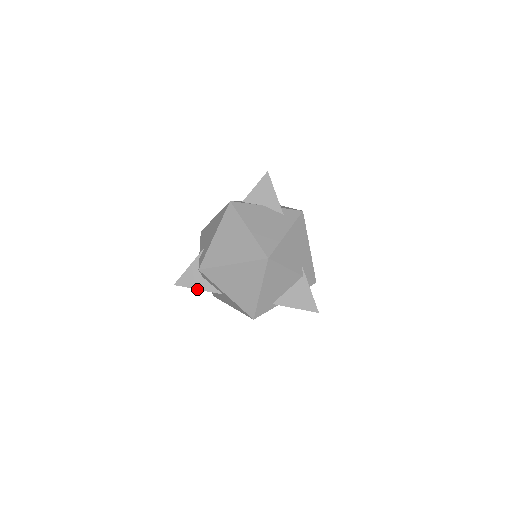
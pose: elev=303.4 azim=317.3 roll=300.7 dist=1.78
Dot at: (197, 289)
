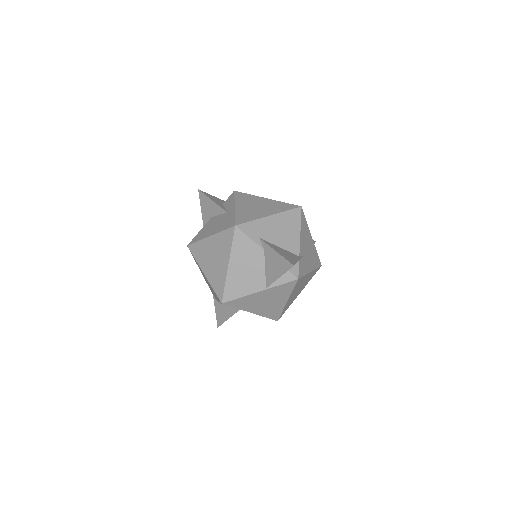
Dot at: (212, 200)
